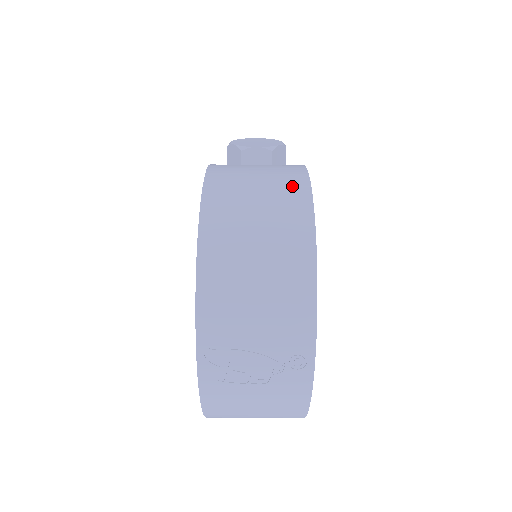
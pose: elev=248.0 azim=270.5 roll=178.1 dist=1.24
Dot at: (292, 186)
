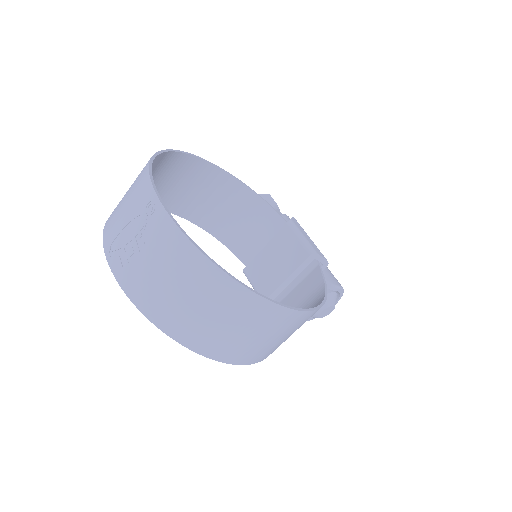
Dot at: (170, 160)
